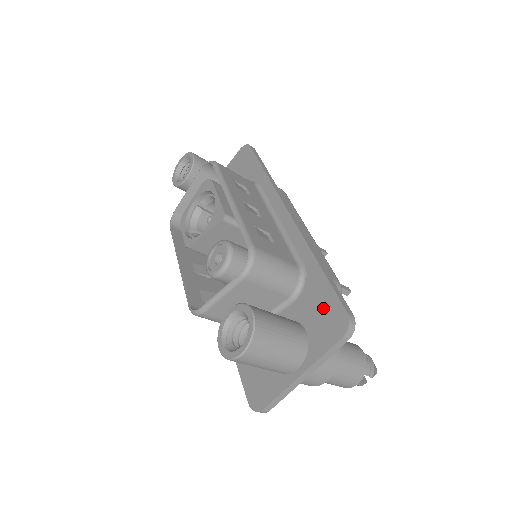
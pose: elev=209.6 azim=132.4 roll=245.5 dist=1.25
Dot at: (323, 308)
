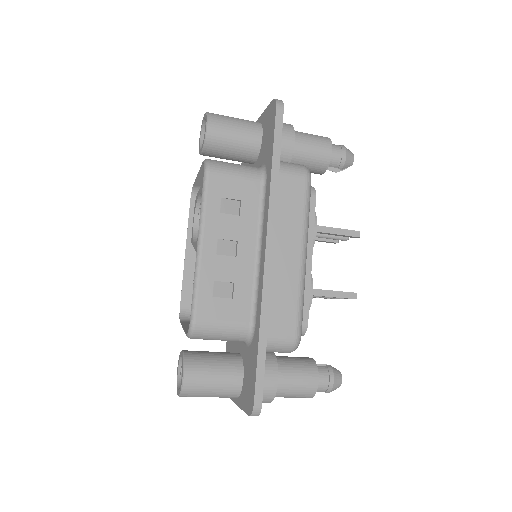
Dot at: (250, 379)
